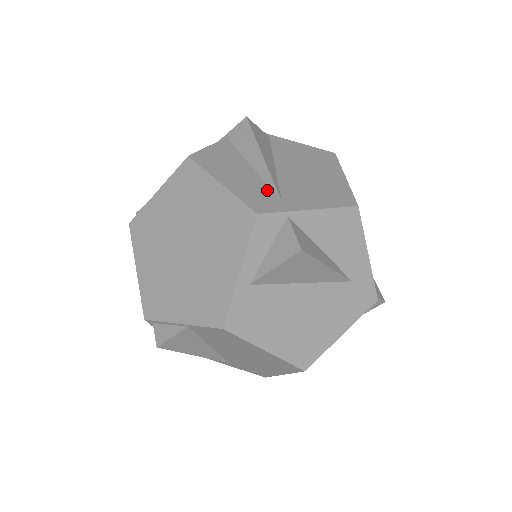
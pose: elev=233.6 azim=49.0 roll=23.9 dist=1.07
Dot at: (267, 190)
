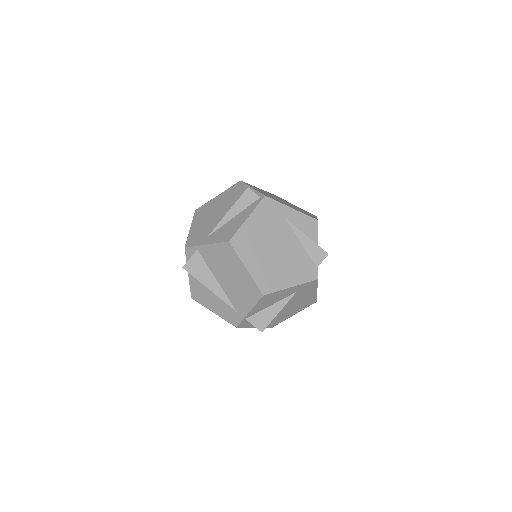
Dot at: (228, 307)
